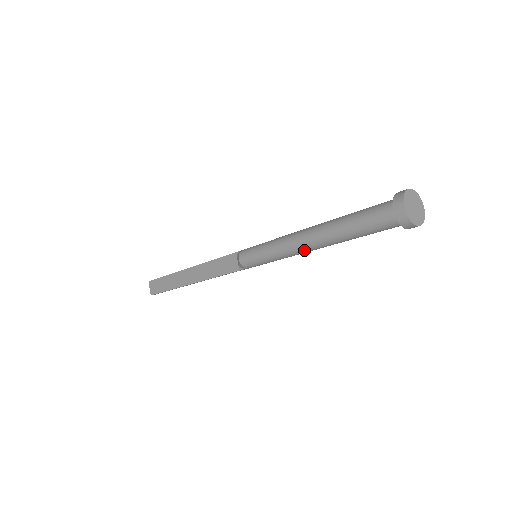
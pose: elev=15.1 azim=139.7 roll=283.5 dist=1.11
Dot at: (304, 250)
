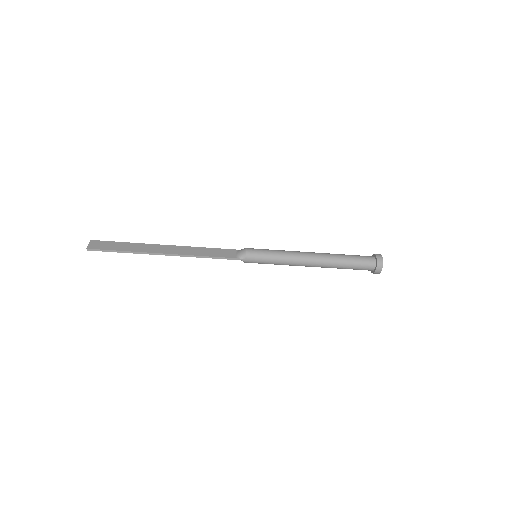
Dot at: (307, 260)
